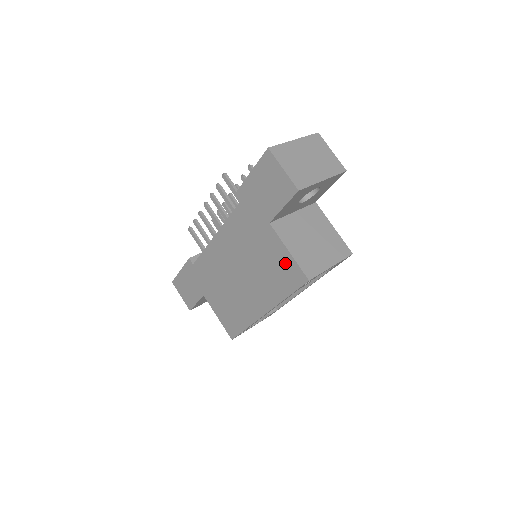
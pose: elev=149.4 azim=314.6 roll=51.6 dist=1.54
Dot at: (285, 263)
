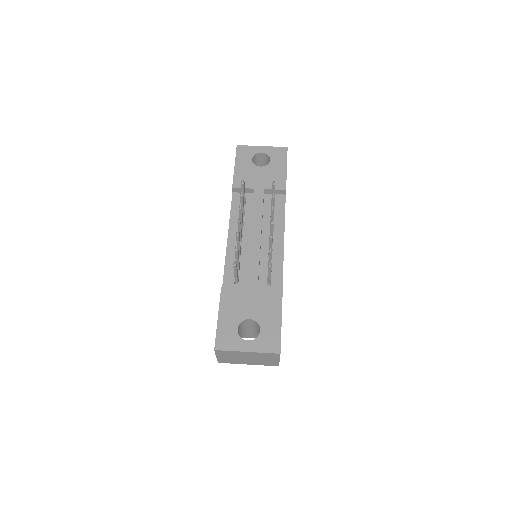
Dot at: occluded
